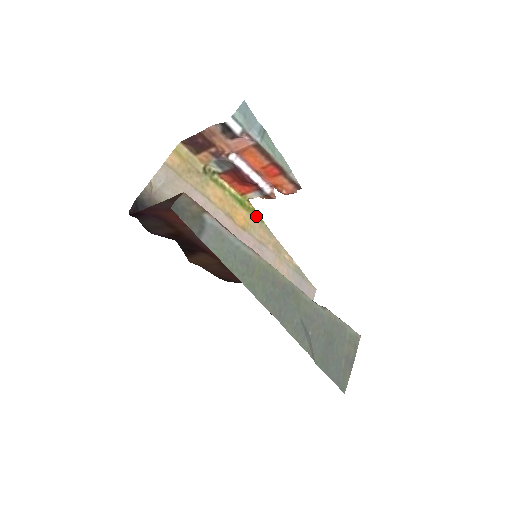
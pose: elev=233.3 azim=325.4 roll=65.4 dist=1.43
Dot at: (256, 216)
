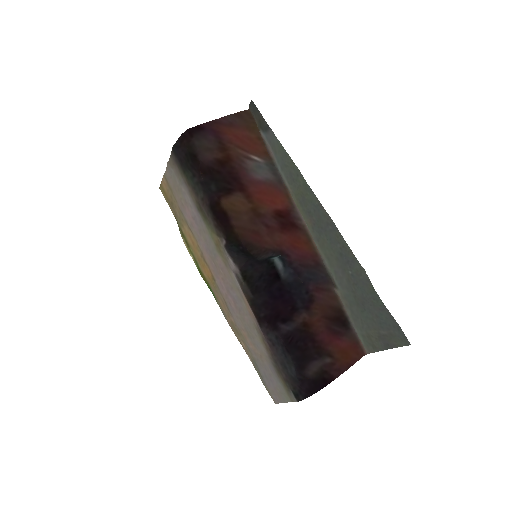
Dot at: (211, 290)
